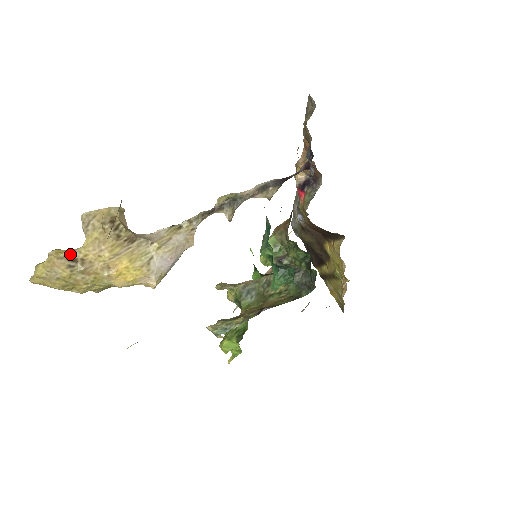
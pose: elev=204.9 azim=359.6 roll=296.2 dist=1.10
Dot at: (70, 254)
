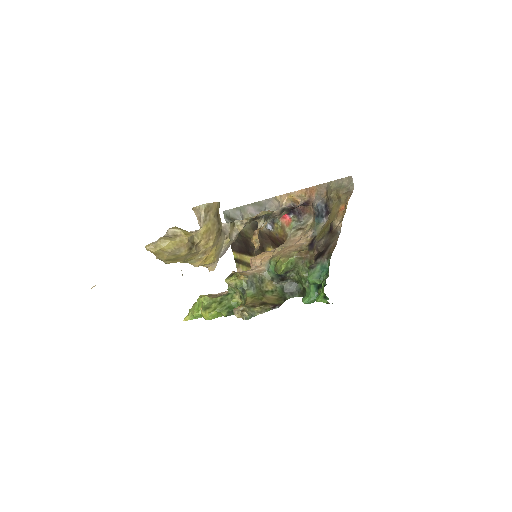
Dot at: (192, 237)
